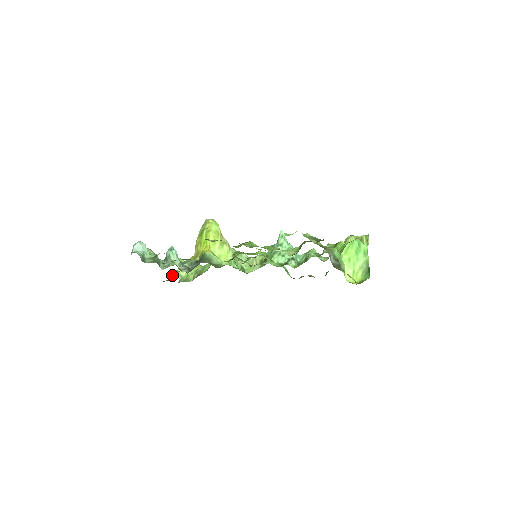
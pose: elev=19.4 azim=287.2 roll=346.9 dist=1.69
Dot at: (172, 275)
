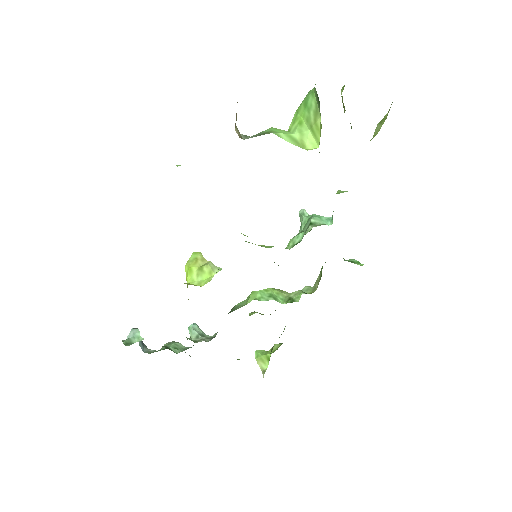
Dot at: occluded
